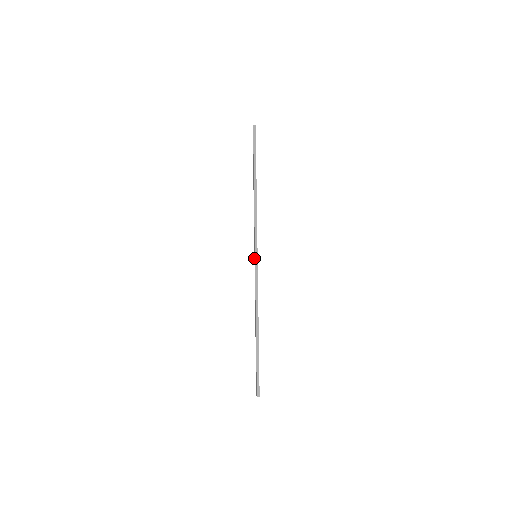
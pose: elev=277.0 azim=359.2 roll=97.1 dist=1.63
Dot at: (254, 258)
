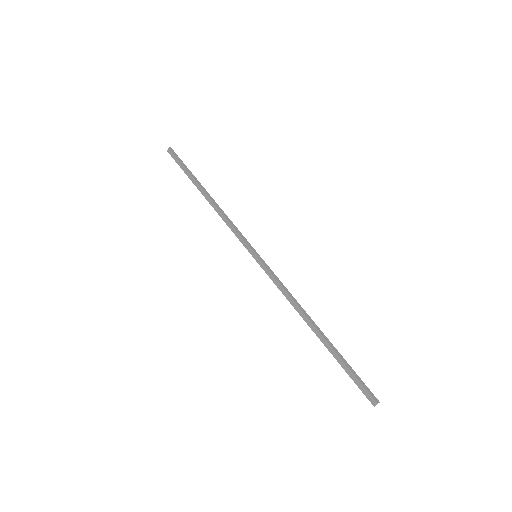
Dot at: (255, 259)
